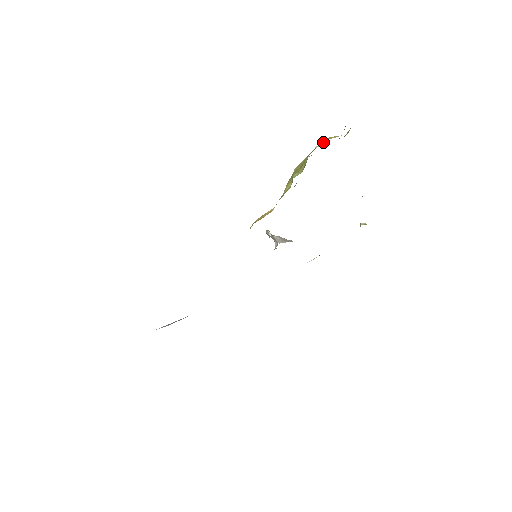
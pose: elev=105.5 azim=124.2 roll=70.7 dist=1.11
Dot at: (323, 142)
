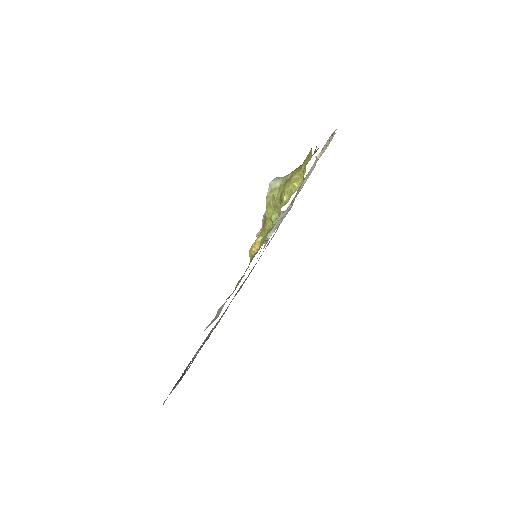
Dot at: (288, 192)
